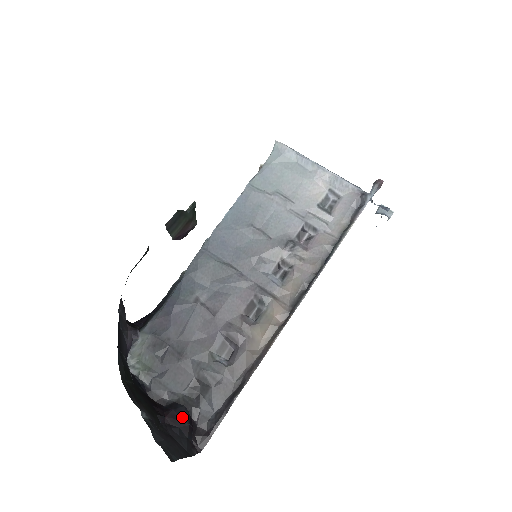
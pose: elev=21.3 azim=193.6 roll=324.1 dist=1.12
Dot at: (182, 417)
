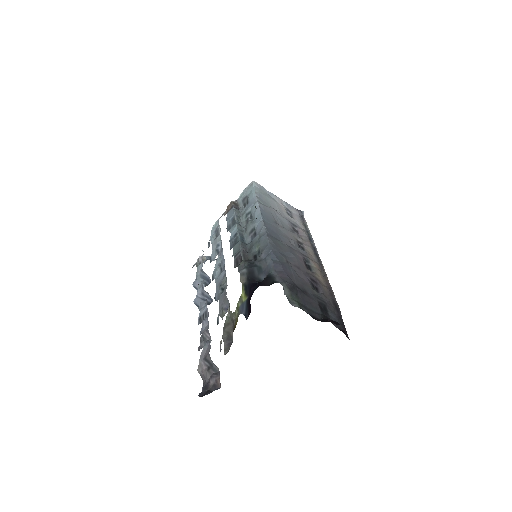
Dot at: (335, 321)
